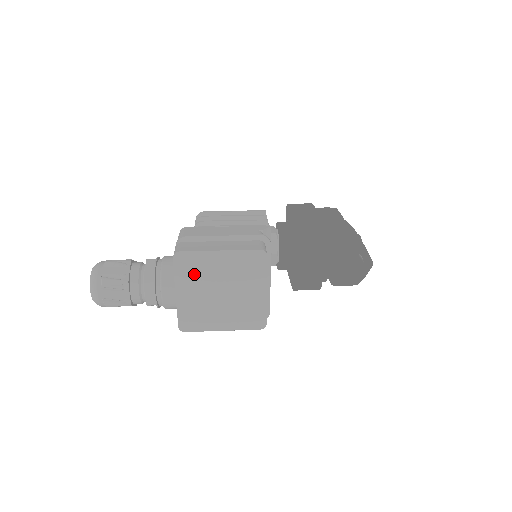
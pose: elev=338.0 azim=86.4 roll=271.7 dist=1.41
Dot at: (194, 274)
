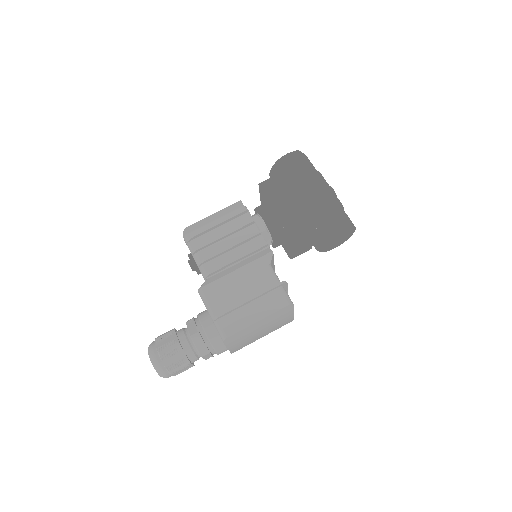
Dot at: (240, 338)
